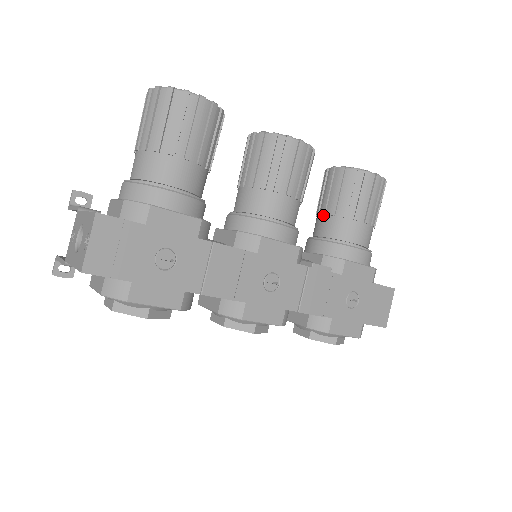
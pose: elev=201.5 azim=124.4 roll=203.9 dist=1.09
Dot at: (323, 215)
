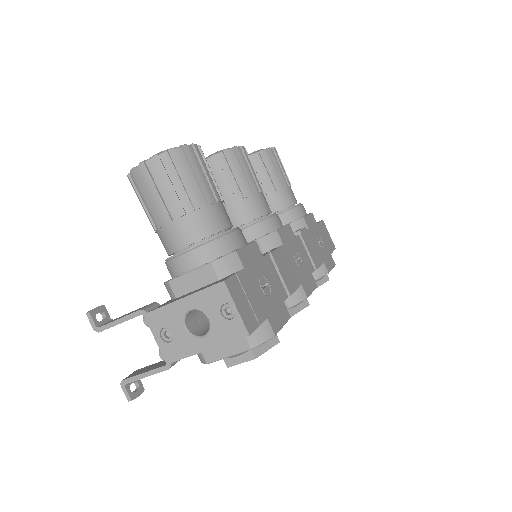
Dot at: occluded
